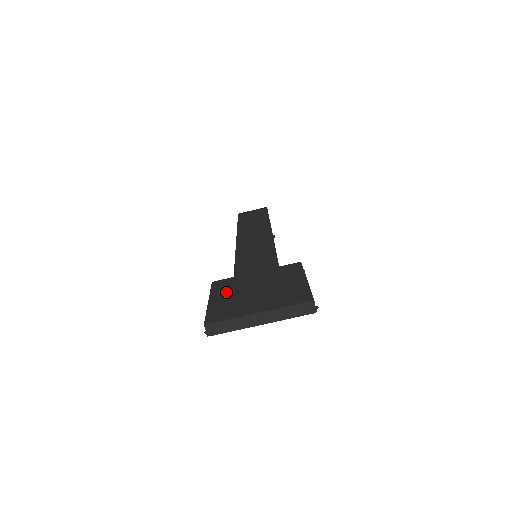
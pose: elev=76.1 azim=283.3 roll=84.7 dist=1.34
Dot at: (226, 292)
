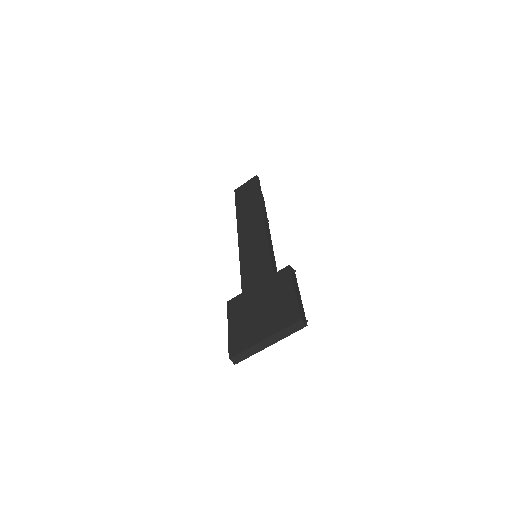
Dot at: (239, 315)
